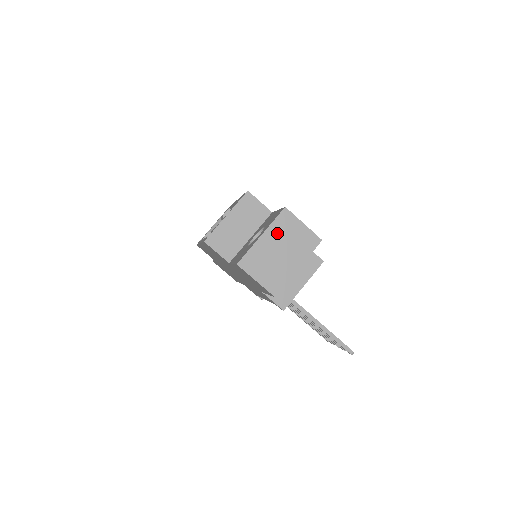
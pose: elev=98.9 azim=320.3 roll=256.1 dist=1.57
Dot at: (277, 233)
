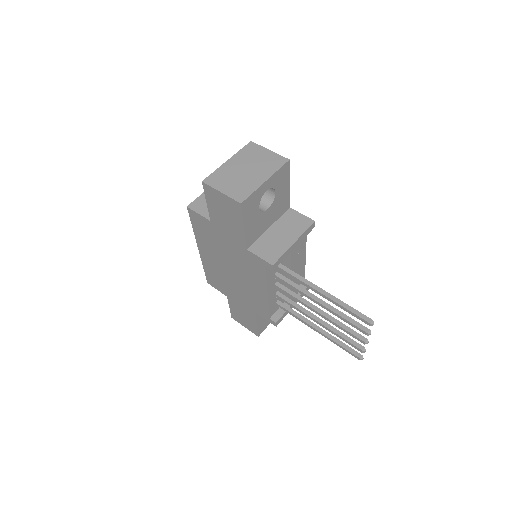
Dot at: (243, 158)
